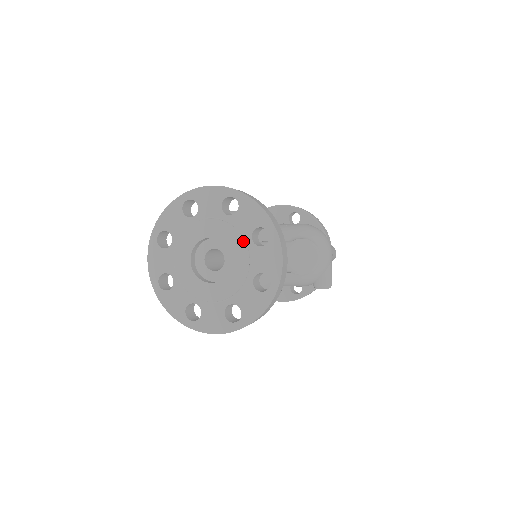
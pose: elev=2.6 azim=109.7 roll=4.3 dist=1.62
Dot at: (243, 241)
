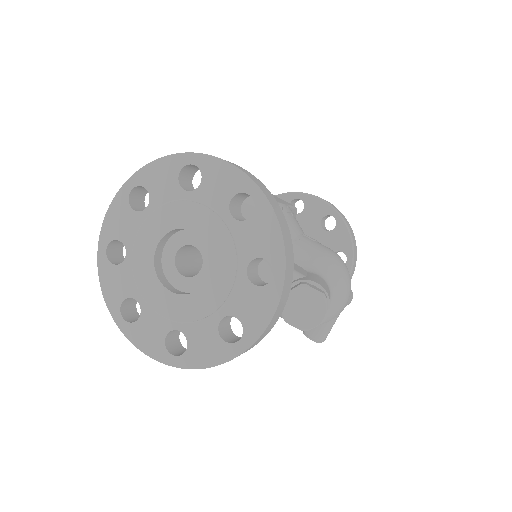
Dot at: (234, 263)
